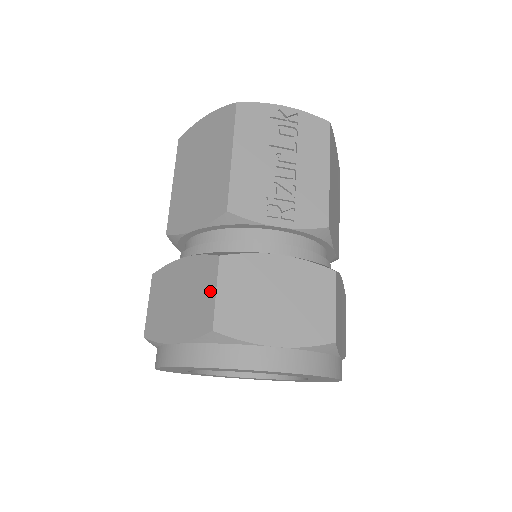
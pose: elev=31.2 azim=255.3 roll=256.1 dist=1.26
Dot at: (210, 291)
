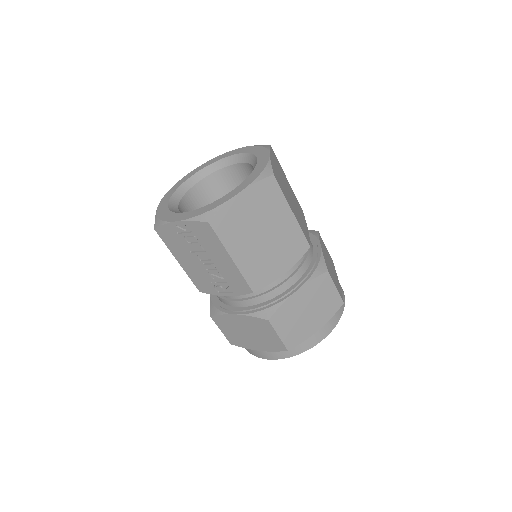
Dot at: occluded
